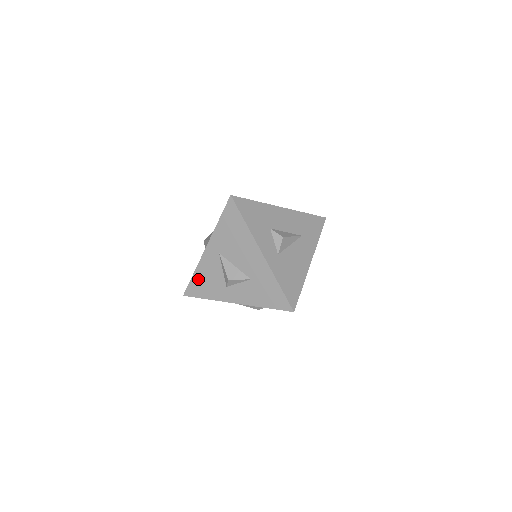
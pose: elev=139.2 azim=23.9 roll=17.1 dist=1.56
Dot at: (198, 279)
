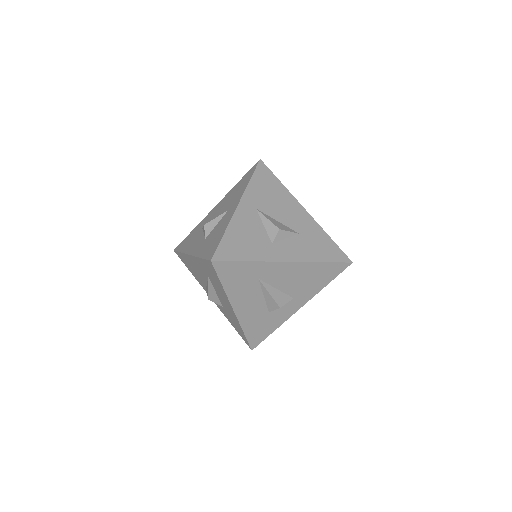
Dot at: (232, 238)
